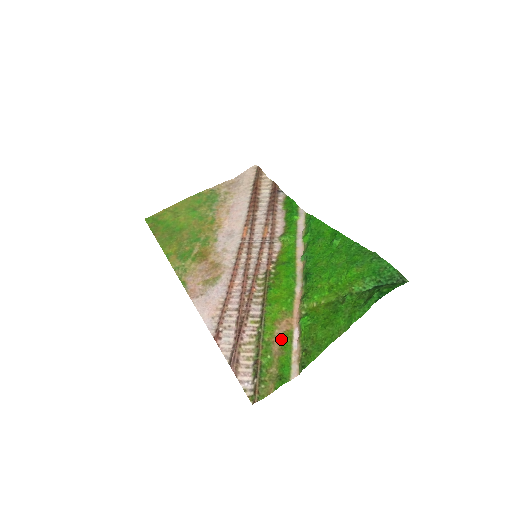
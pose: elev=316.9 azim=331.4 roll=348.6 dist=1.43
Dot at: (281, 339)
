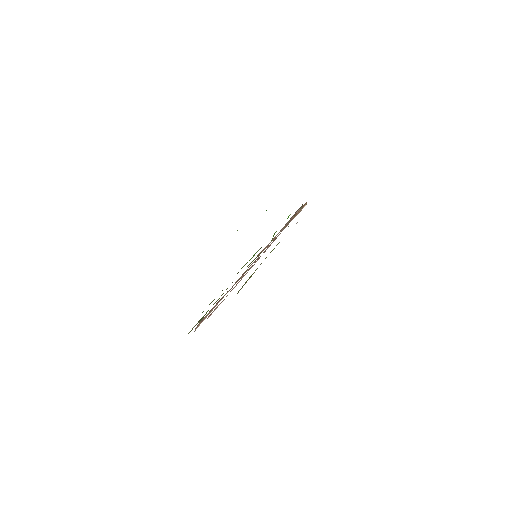
Dot at: occluded
